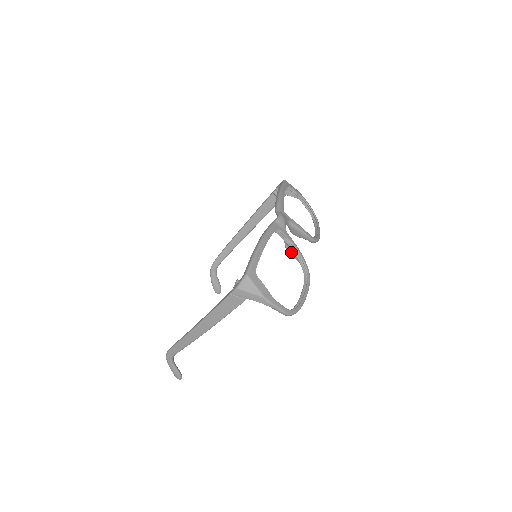
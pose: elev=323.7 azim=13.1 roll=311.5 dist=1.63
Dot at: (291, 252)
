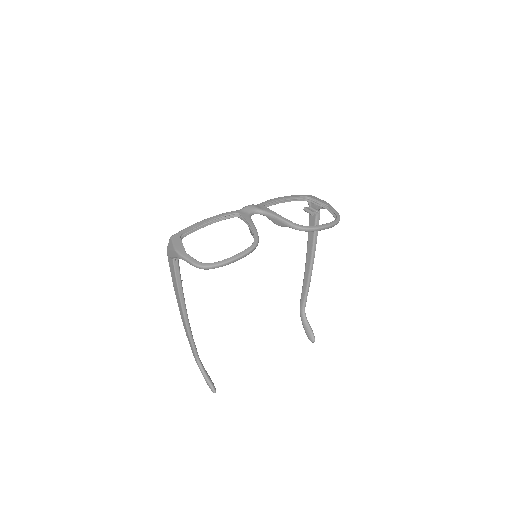
Dot at: (250, 231)
